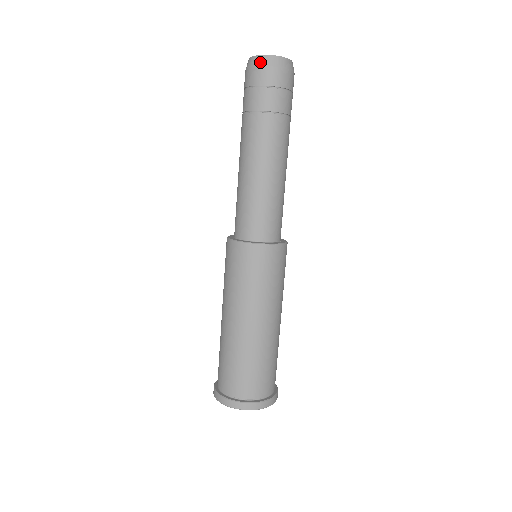
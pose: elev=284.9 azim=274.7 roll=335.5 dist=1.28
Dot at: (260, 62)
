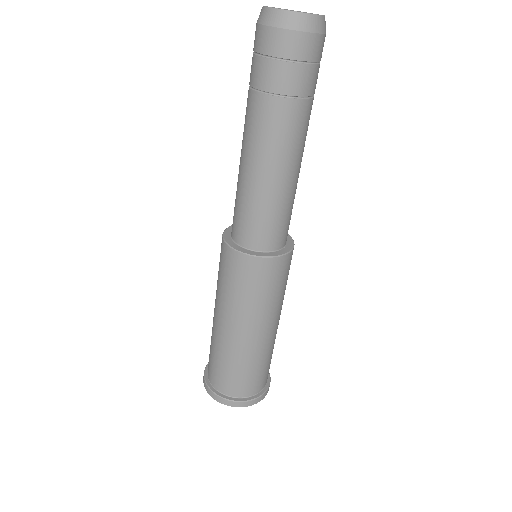
Dot at: (279, 21)
